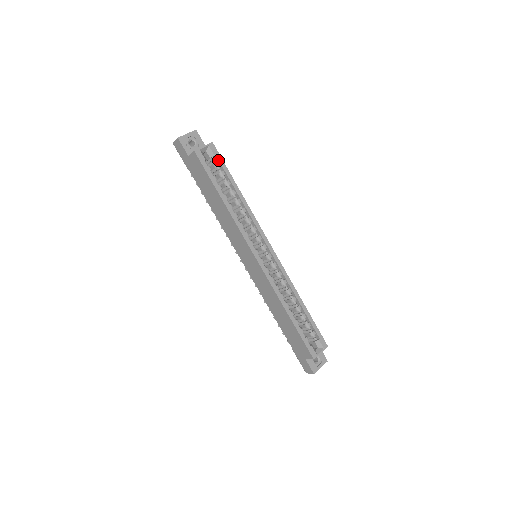
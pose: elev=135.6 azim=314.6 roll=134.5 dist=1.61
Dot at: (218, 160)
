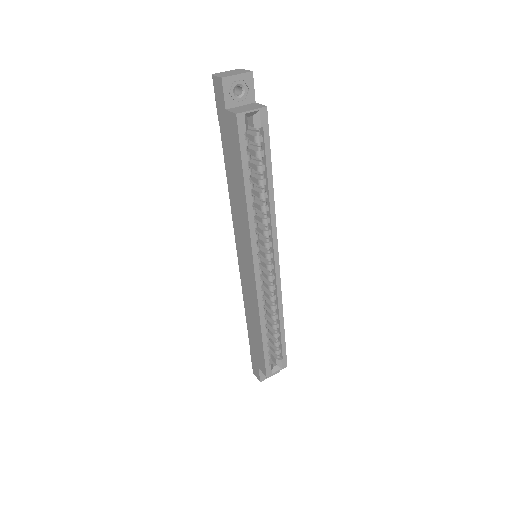
Dot at: (263, 134)
